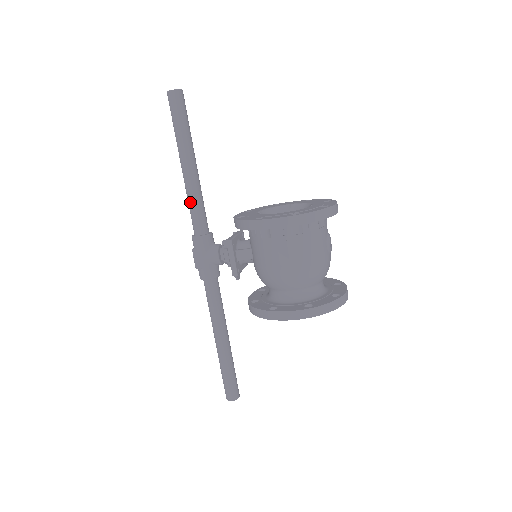
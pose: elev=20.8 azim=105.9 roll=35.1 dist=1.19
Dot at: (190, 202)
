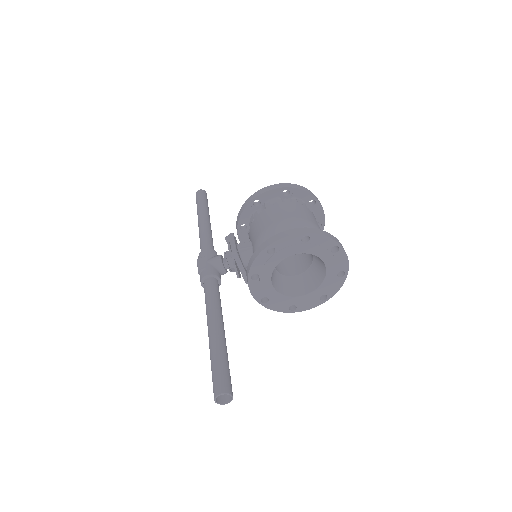
Dot at: (201, 235)
